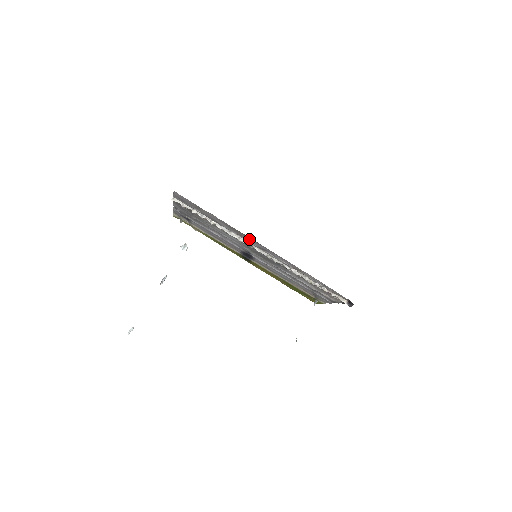
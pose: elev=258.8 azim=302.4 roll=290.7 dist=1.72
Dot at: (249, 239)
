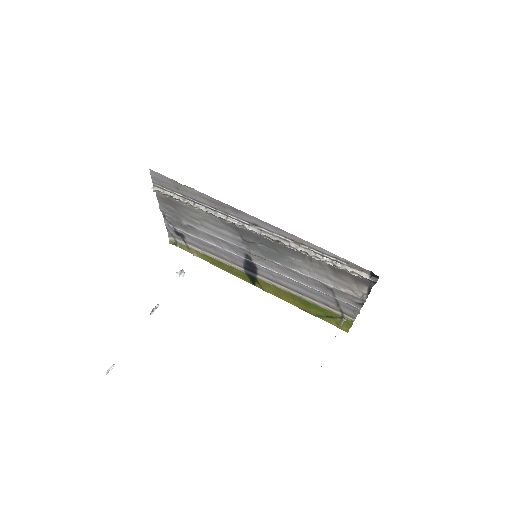
Dot at: (236, 213)
